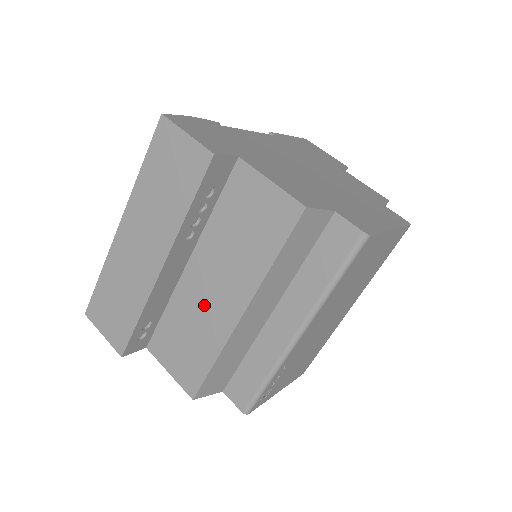
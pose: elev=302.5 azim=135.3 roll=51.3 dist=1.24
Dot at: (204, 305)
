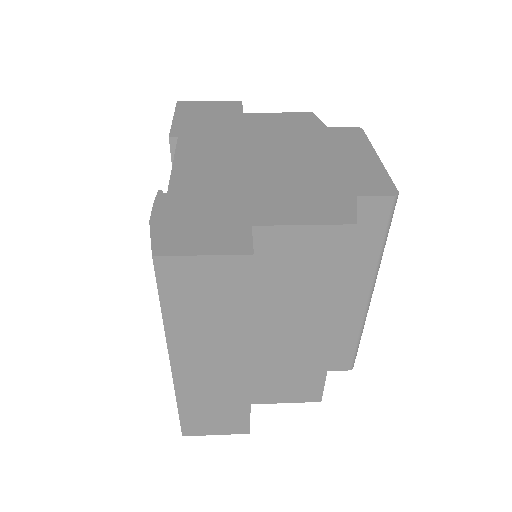
Dot at: (291, 346)
